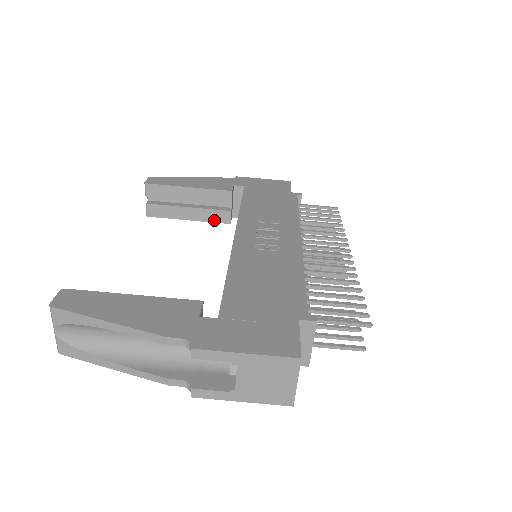
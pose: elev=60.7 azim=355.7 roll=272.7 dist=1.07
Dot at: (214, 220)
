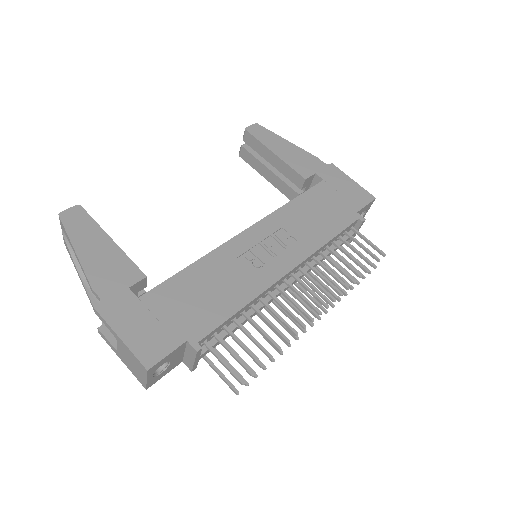
Dot at: (284, 192)
